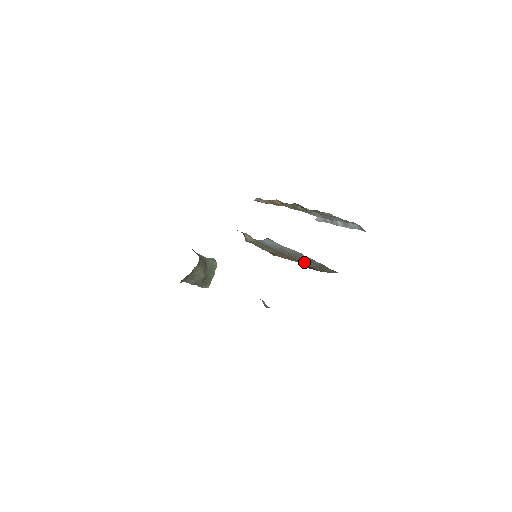
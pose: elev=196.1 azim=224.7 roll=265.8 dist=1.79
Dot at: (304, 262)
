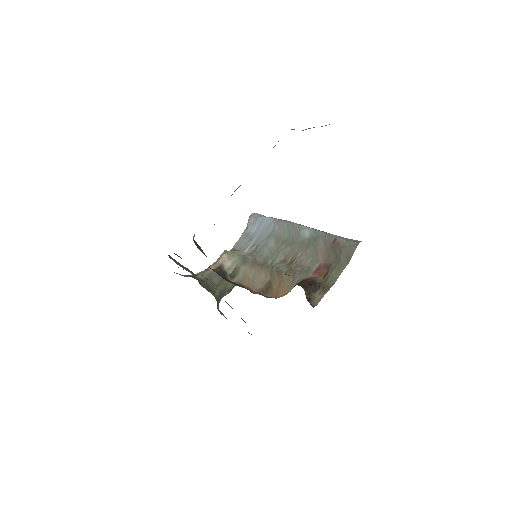
Dot at: (308, 299)
